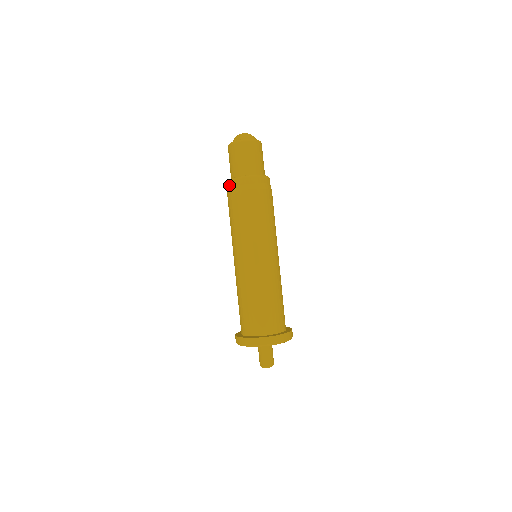
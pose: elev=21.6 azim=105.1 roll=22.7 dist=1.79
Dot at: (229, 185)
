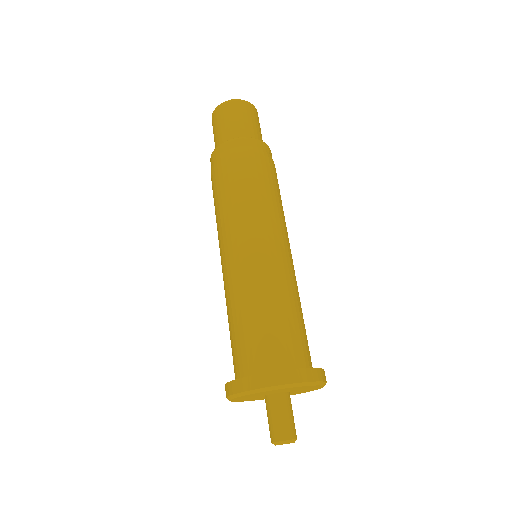
Dot at: occluded
